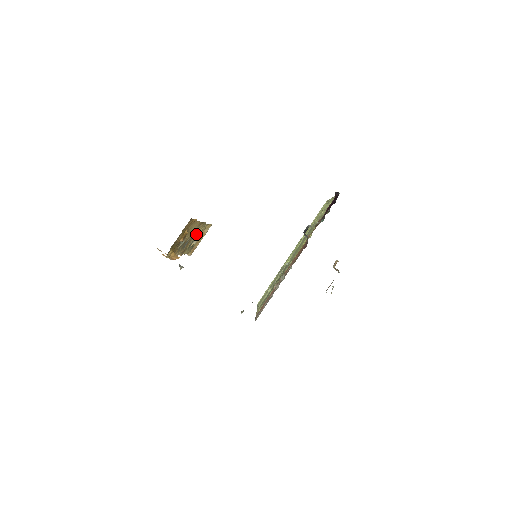
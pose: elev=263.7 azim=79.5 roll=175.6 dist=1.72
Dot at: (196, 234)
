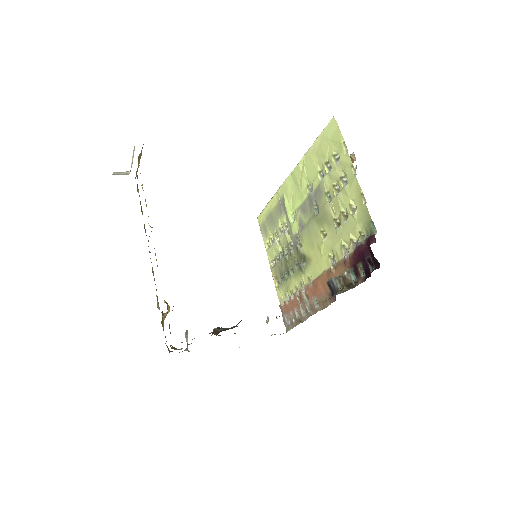
Dot at: occluded
